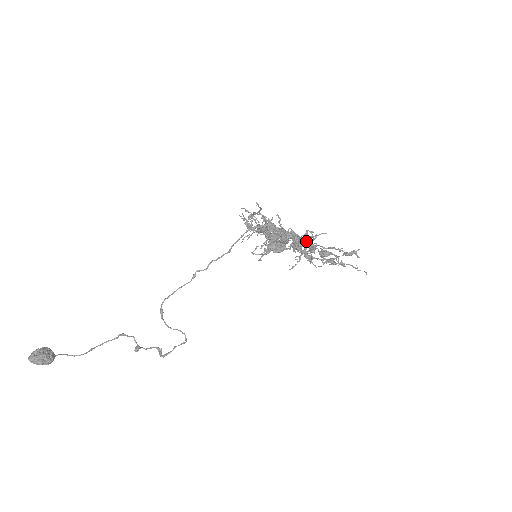
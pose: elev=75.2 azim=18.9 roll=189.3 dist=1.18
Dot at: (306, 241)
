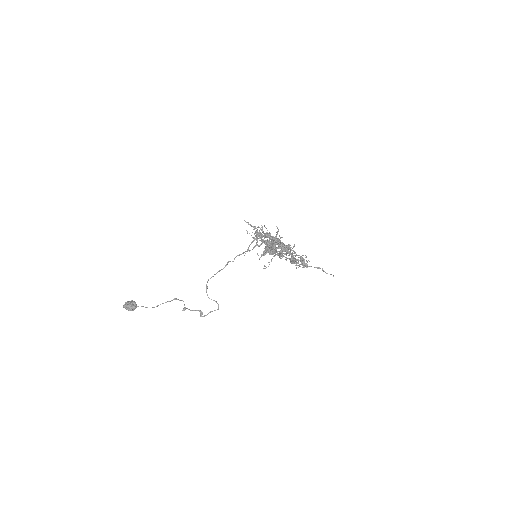
Dot at: (287, 248)
